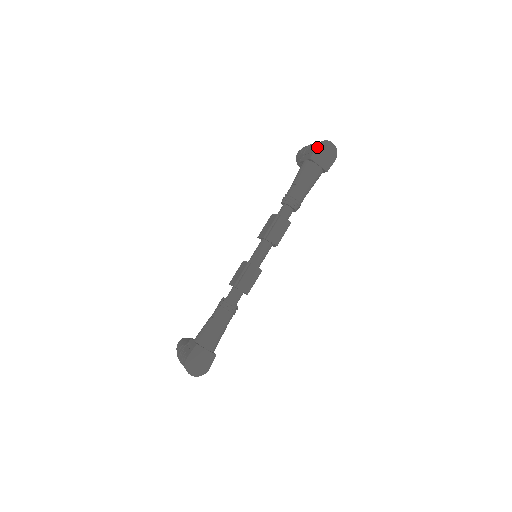
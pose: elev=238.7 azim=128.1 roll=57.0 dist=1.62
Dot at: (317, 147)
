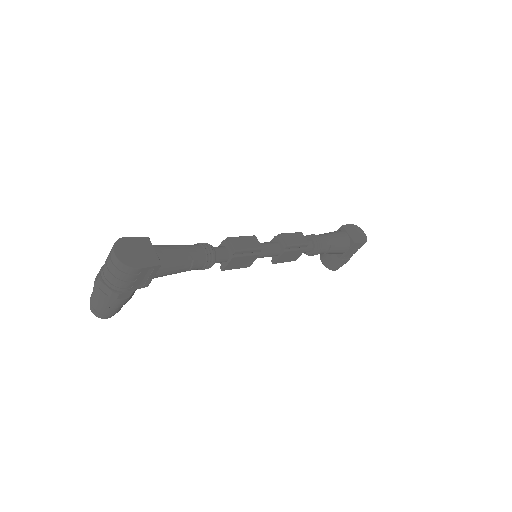
Dot at: (350, 224)
